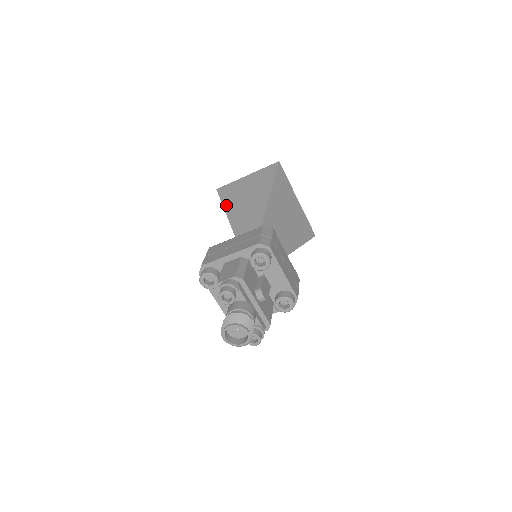
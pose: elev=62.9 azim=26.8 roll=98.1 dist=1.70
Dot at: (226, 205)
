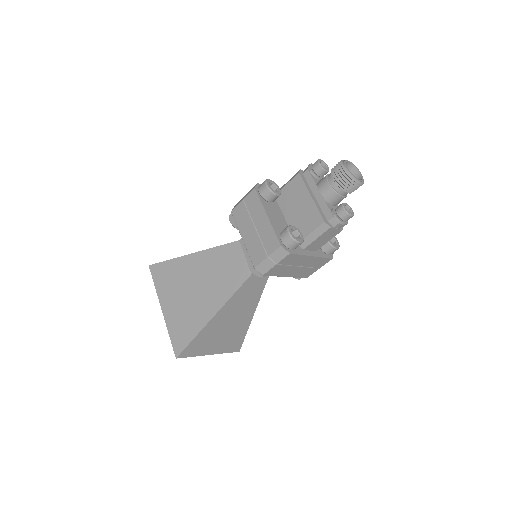
Dot at: occluded
